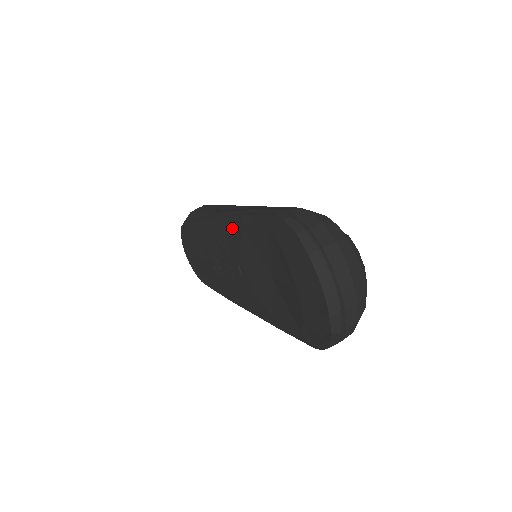
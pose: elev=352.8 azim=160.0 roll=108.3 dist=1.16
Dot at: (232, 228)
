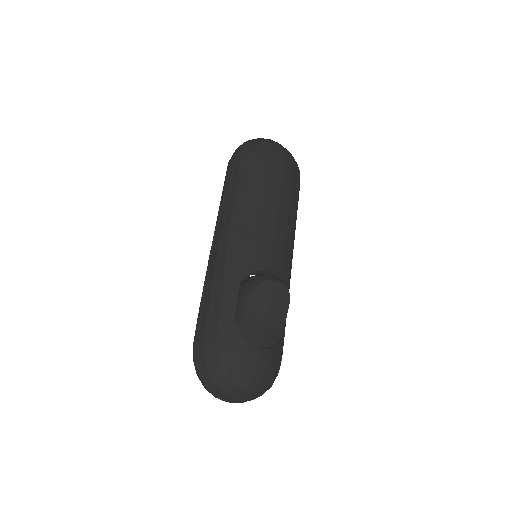
Dot at: occluded
